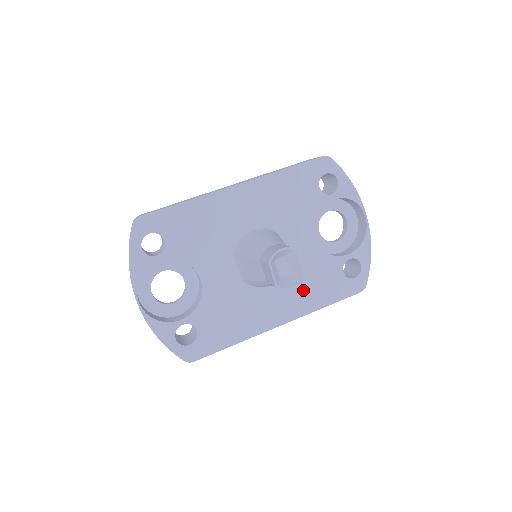
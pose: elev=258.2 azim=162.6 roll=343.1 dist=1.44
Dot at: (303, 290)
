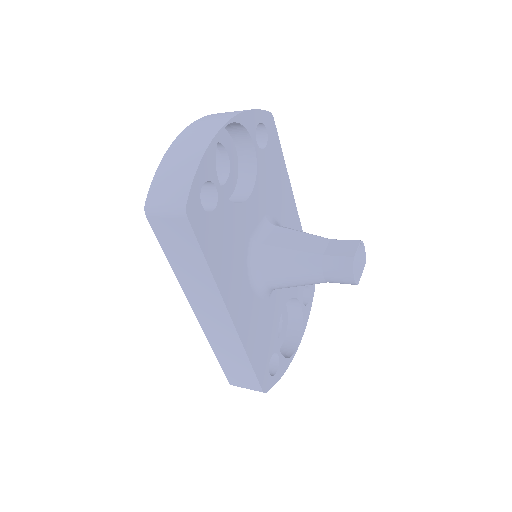
Dot at: (256, 323)
